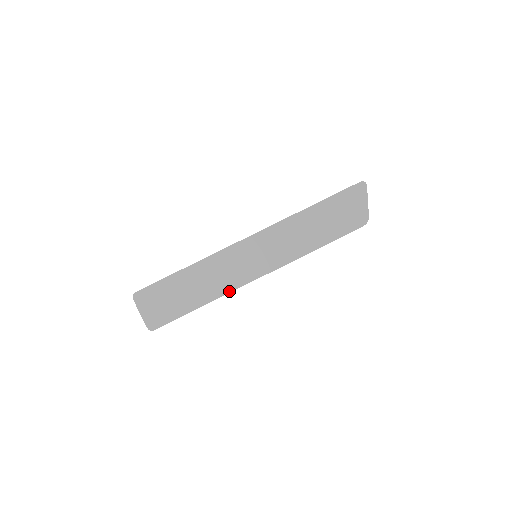
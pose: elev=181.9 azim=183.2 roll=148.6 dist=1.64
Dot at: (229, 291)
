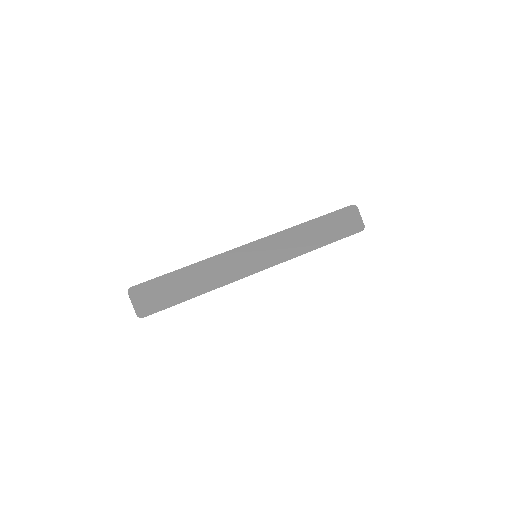
Dot at: (228, 282)
